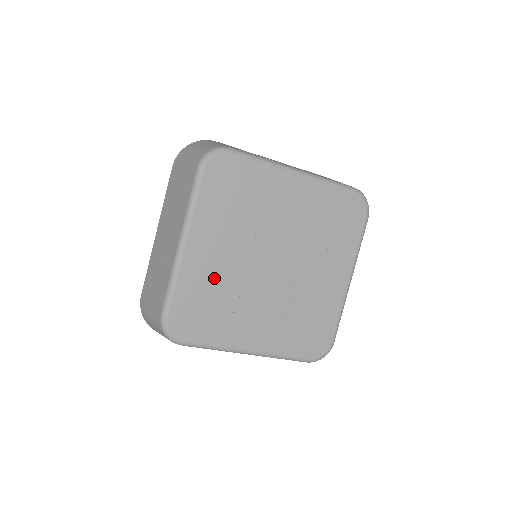
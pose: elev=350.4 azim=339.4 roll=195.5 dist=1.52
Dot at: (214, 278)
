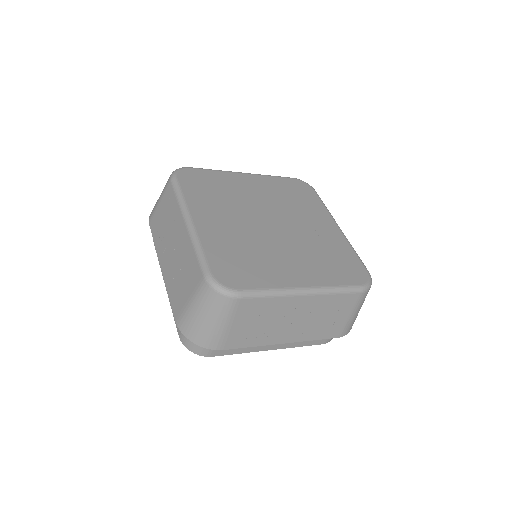
Dot at: (235, 190)
